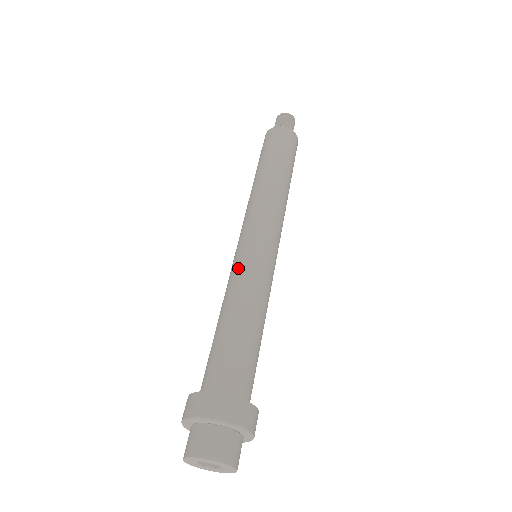
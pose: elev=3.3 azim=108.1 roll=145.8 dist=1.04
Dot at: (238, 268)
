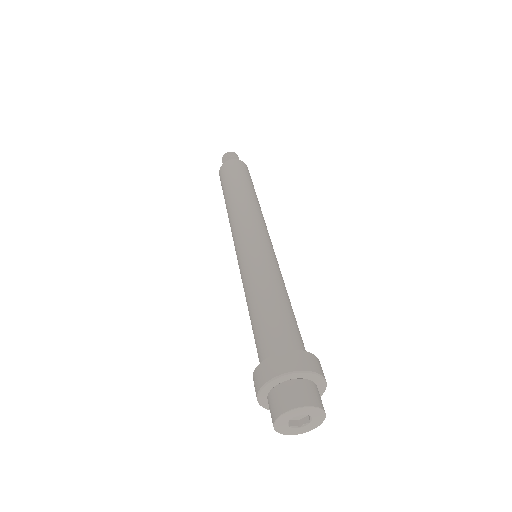
Dot at: (254, 260)
